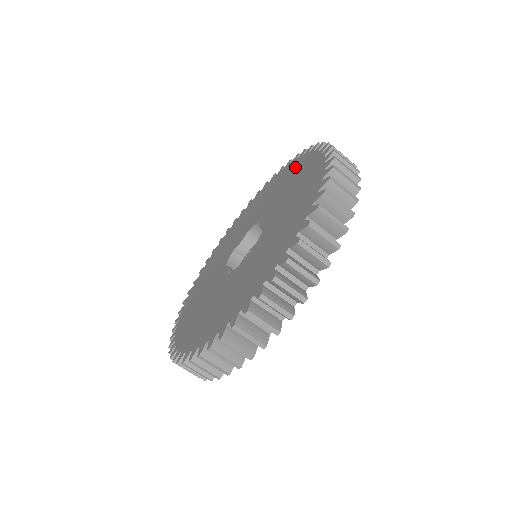
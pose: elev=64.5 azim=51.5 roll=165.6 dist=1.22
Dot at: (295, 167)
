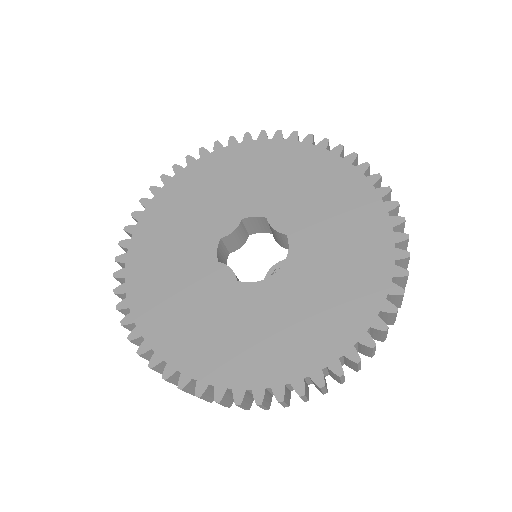
Dot at: (306, 158)
